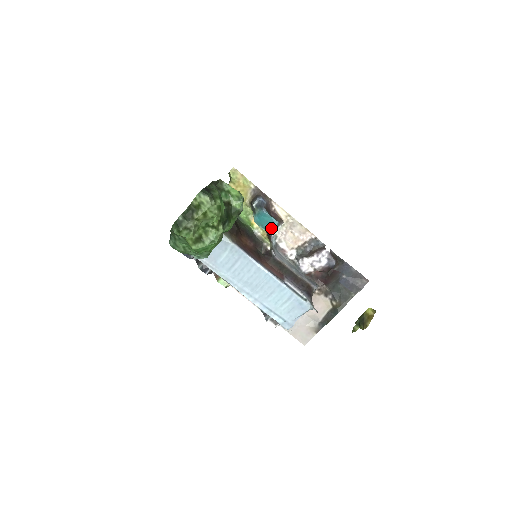
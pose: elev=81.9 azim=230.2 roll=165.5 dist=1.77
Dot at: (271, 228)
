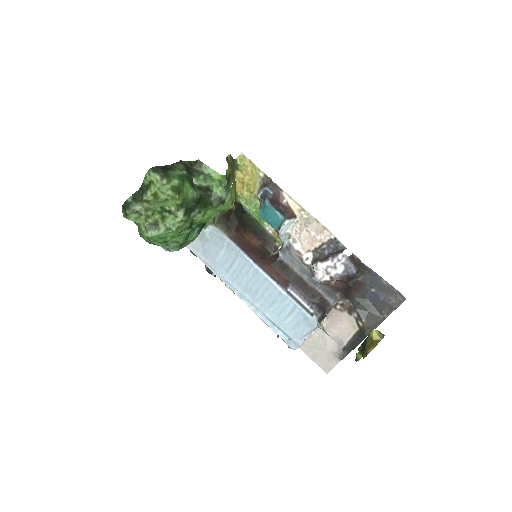
Dot at: (276, 223)
